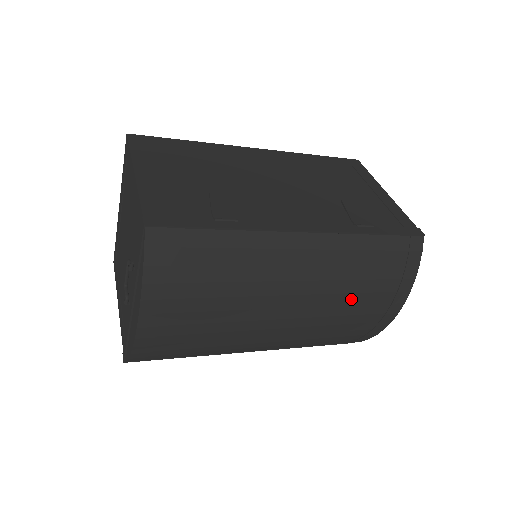
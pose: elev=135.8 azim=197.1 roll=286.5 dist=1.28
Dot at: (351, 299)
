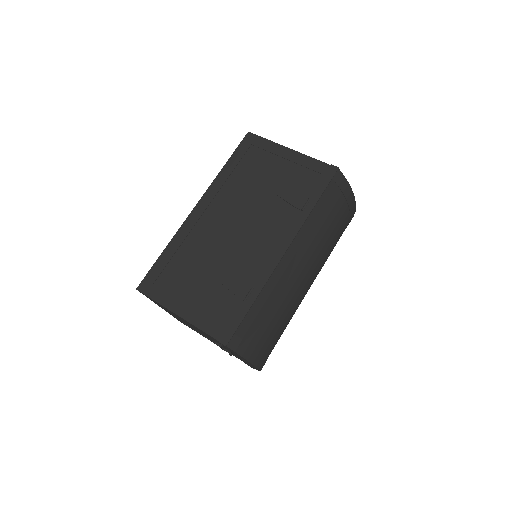
Dot at: (330, 238)
